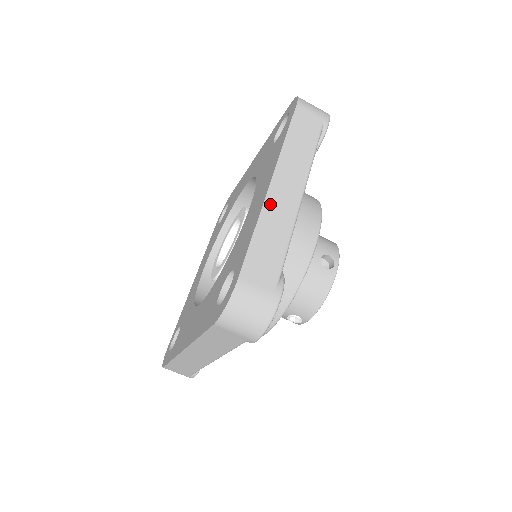
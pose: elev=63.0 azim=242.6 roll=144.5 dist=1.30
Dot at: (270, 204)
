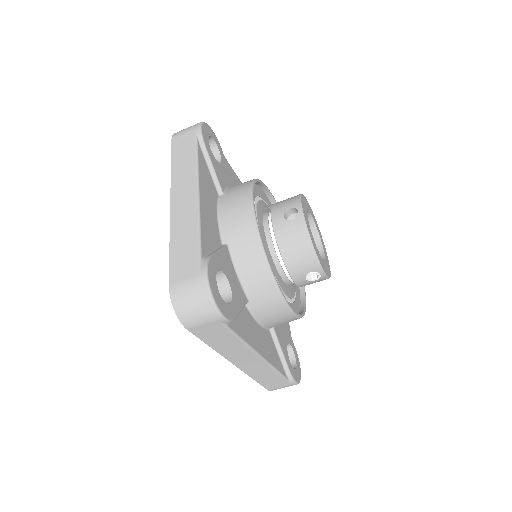
Dot at: (175, 219)
